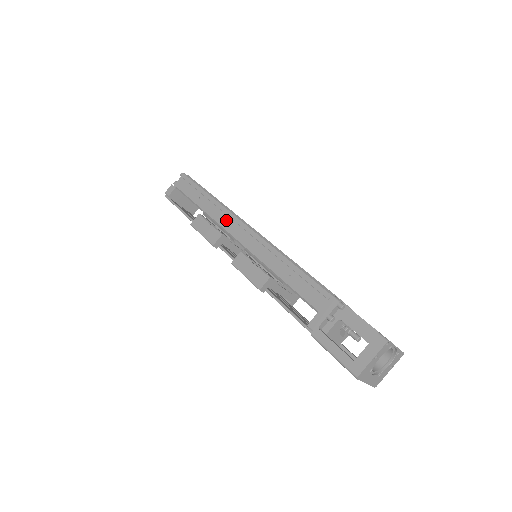
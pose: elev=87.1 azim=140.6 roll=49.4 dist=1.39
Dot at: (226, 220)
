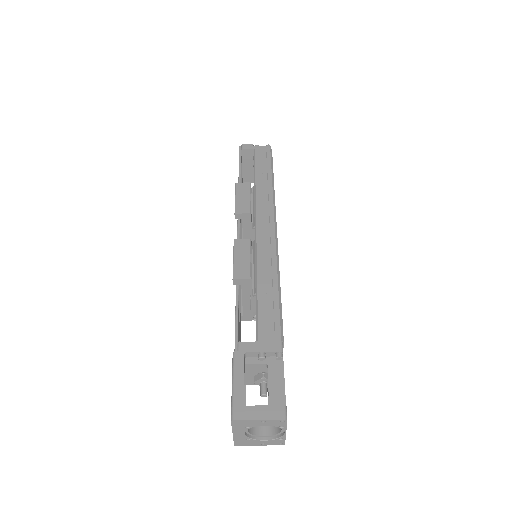
Dot at: (264, 207)
